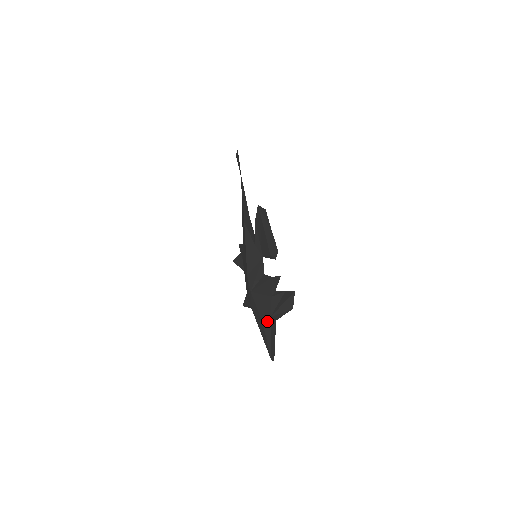
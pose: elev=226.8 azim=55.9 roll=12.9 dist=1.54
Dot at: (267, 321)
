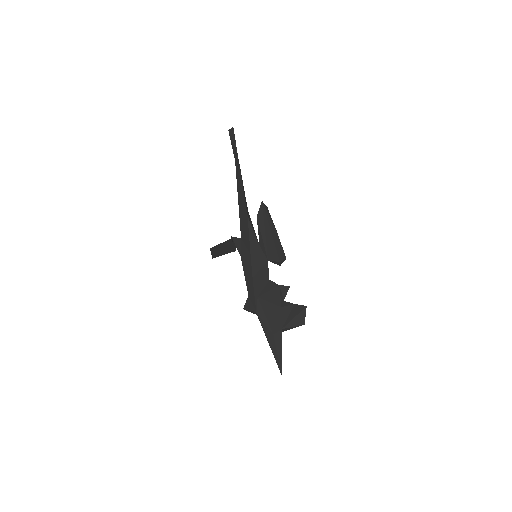
Dot at: (278, 333)
